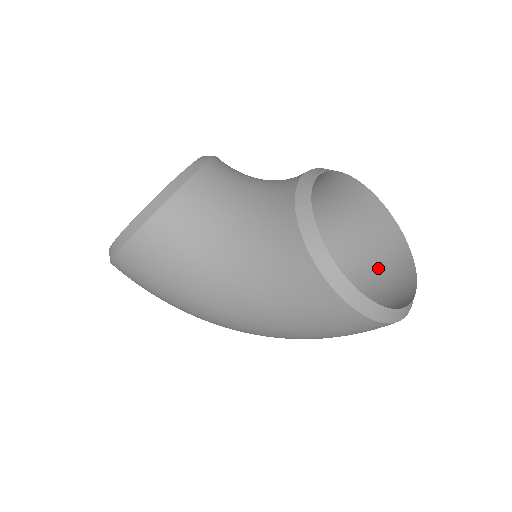
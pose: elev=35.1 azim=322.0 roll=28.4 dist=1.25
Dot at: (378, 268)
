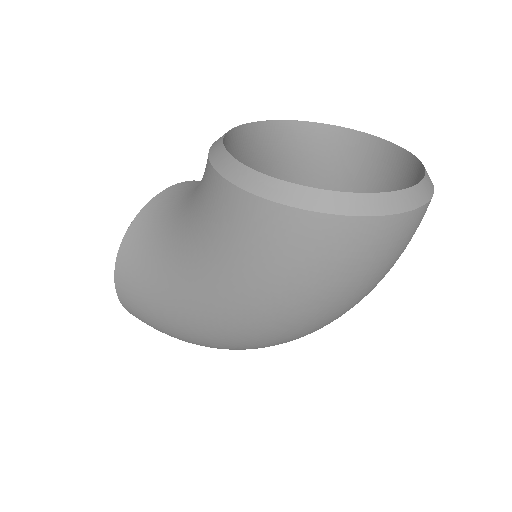
Dot at: occluded
